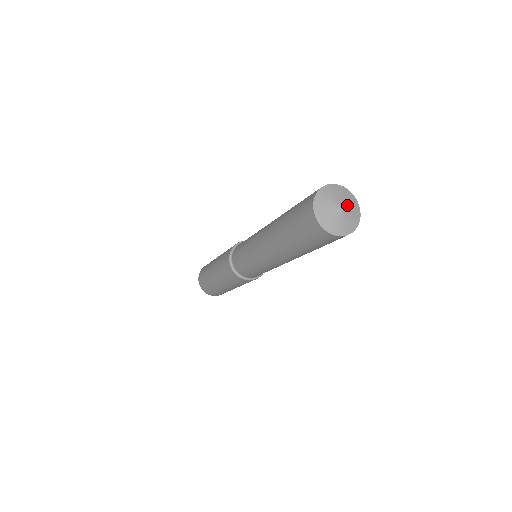
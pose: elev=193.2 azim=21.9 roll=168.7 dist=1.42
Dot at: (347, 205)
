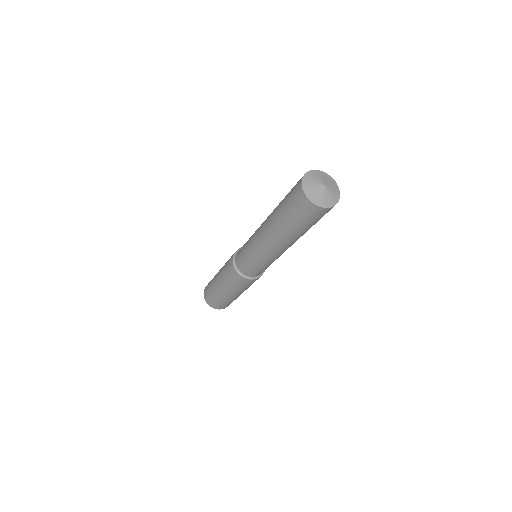
Dot at: (329, 185)
